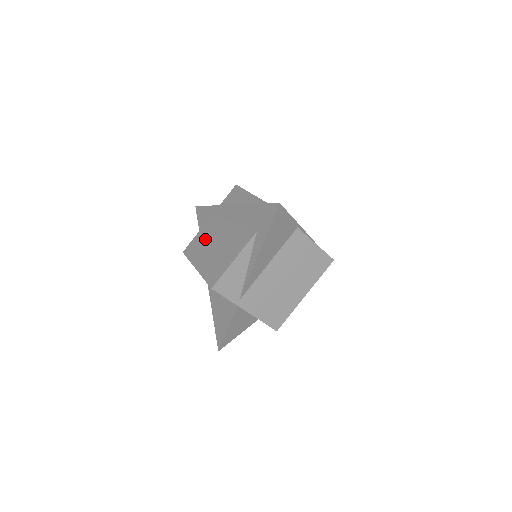
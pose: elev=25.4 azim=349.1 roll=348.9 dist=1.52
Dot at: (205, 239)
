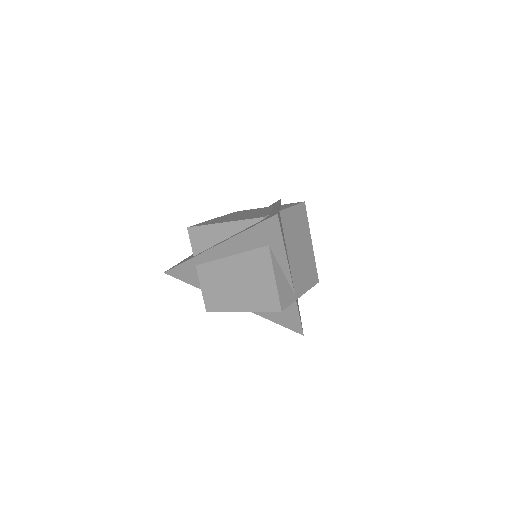
Dot at: (218, 287)
